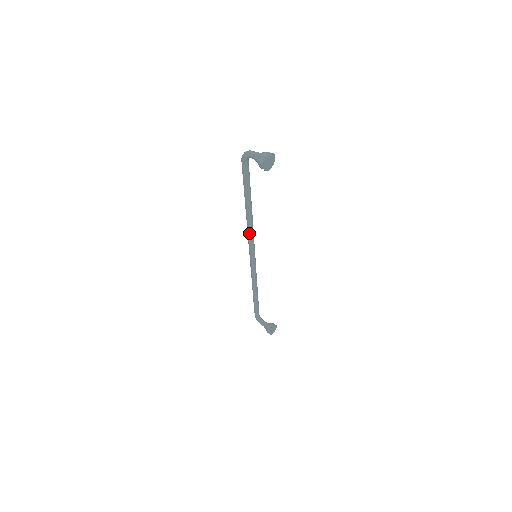
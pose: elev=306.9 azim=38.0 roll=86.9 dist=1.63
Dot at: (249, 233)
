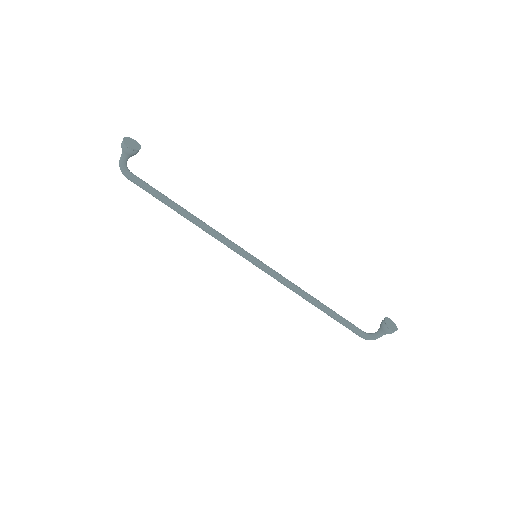
Dot at: (218, 238)
